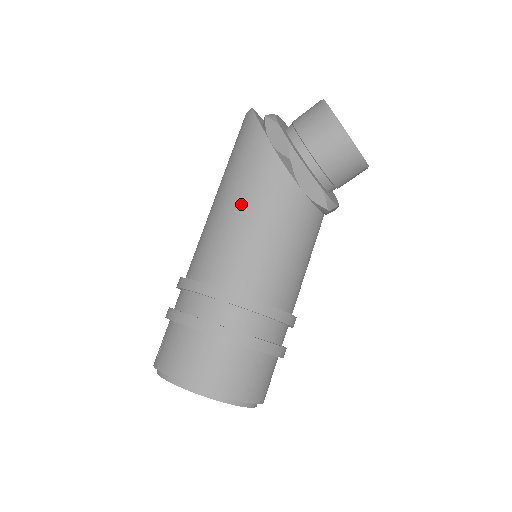
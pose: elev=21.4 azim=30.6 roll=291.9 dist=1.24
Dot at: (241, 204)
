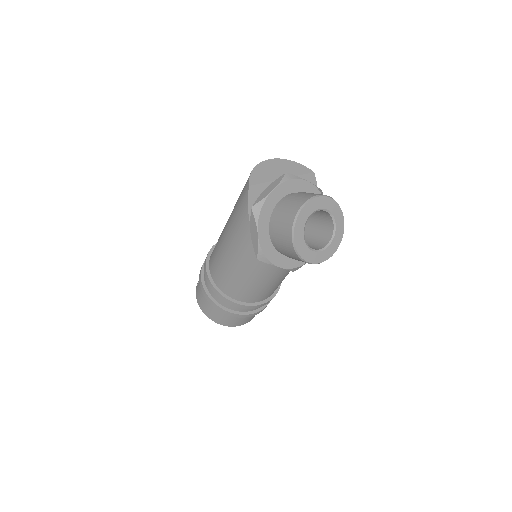
Dot at: (232, 256)
